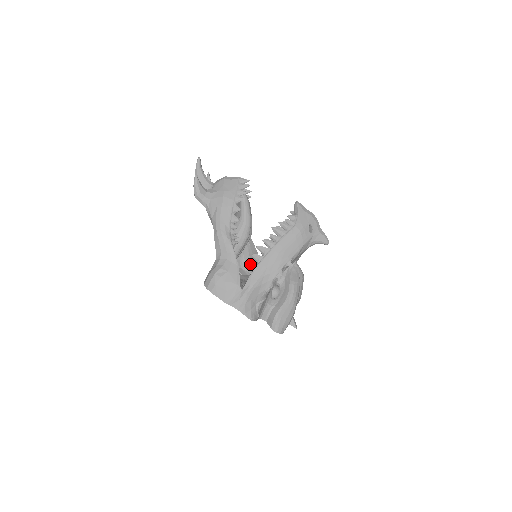
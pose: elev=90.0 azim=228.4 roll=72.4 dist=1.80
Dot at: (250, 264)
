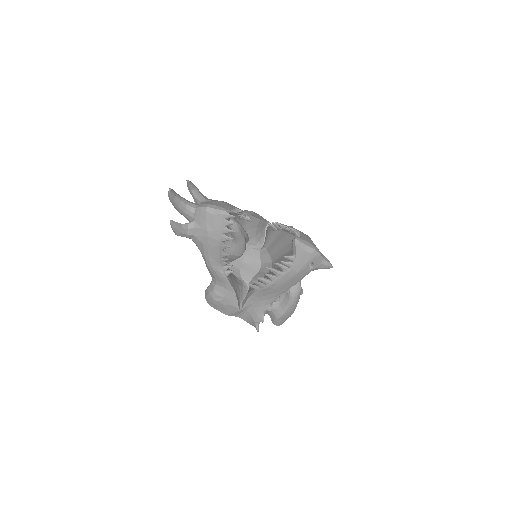
Dot at: (254, 237)
